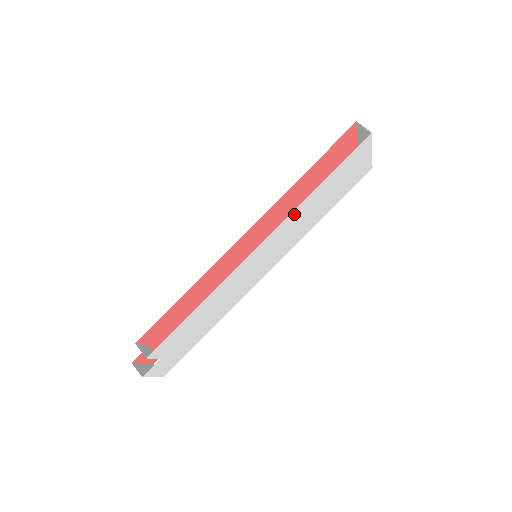
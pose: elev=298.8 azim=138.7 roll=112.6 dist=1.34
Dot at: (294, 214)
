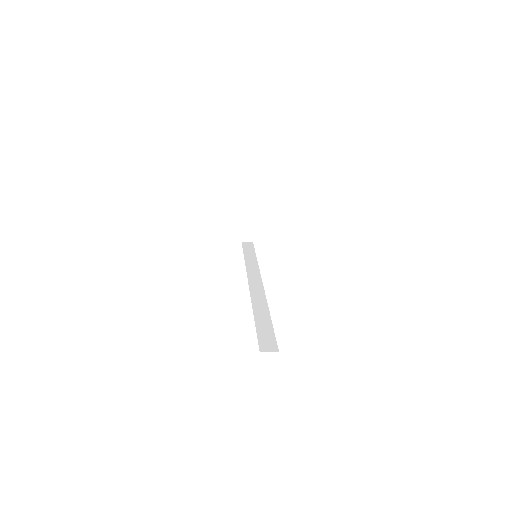
Dot at: occluded
